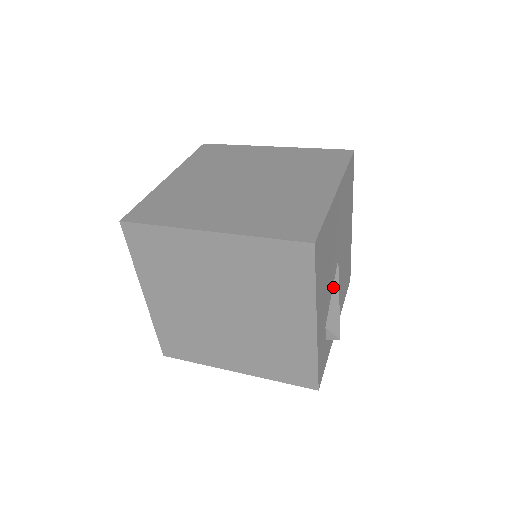
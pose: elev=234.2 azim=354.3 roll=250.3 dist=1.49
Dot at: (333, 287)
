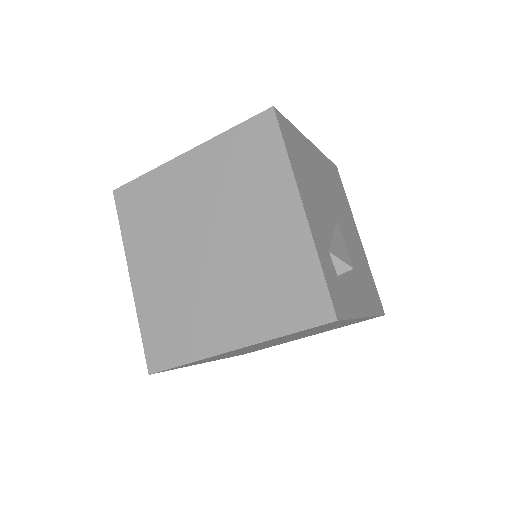
Dot at: (334, 233)
